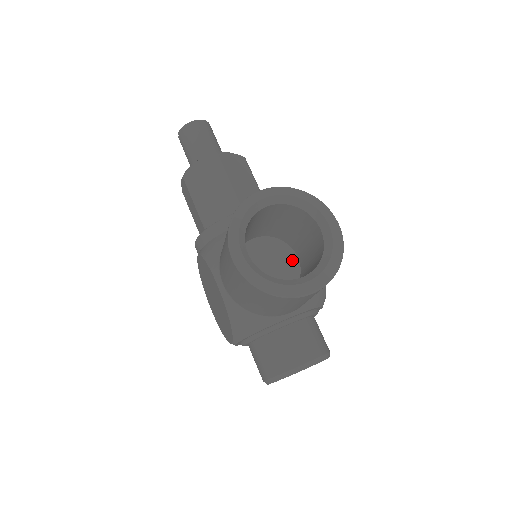
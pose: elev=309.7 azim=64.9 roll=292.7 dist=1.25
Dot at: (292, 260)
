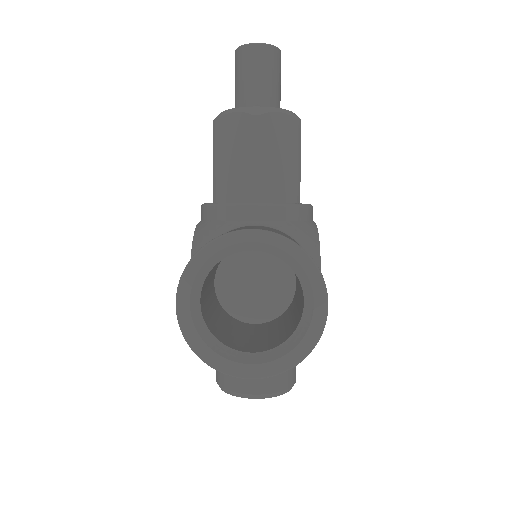
Dot at: (288, 285)
